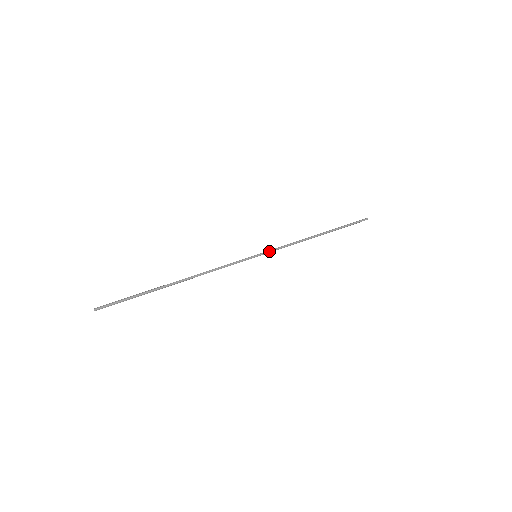
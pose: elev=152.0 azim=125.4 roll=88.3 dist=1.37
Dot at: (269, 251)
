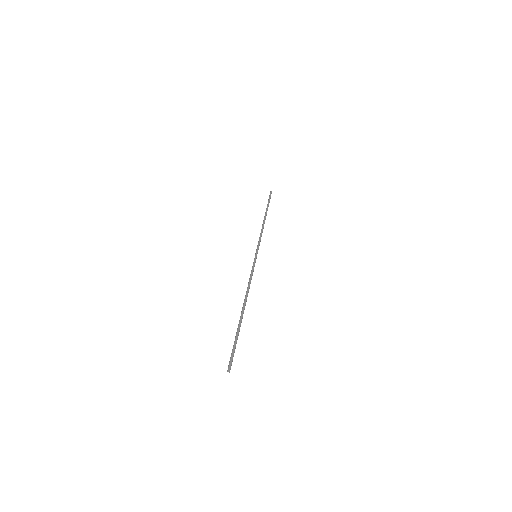
Dot at: (258, 247)
